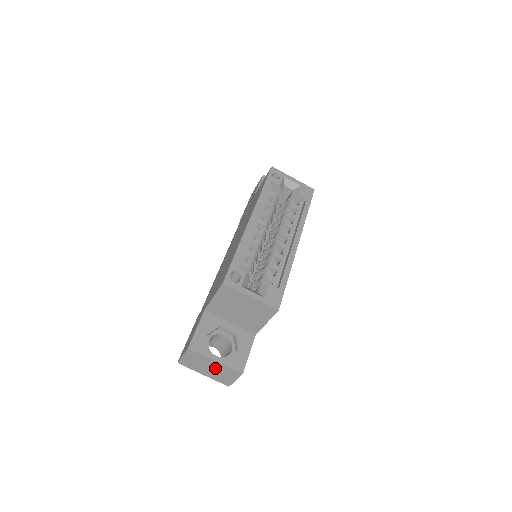
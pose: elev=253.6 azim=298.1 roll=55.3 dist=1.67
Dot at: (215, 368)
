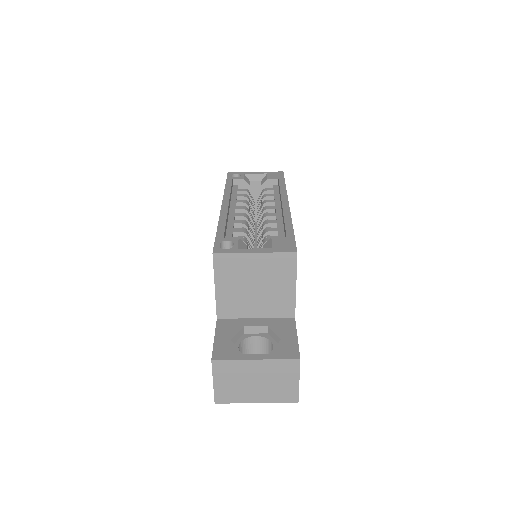
Dot at: (262, 376)
